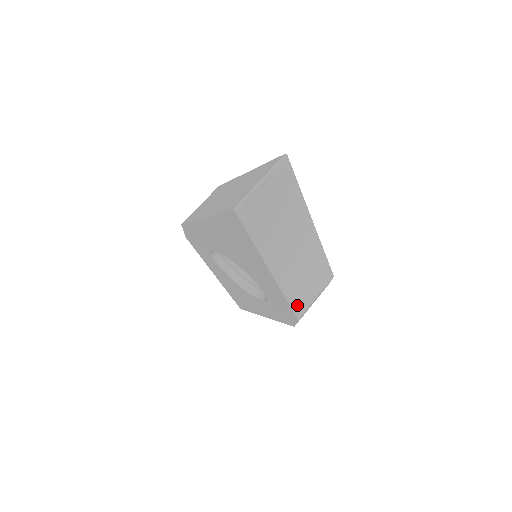
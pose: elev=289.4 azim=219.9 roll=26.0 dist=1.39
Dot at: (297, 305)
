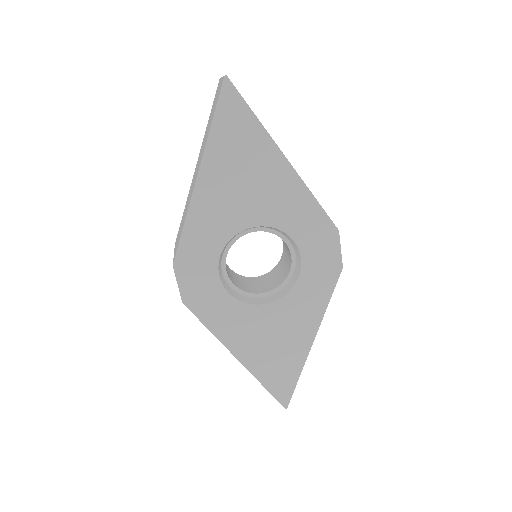
Dot at: occluded
